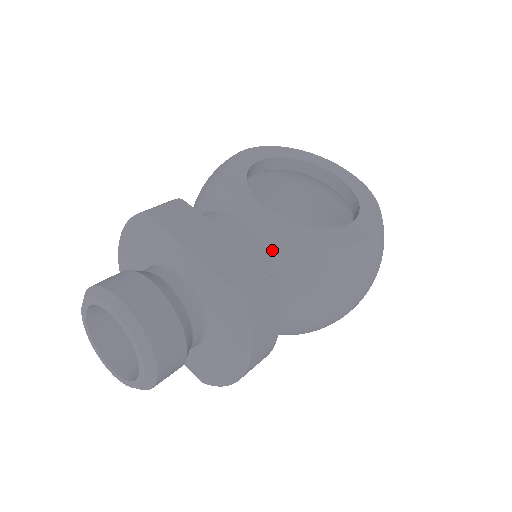
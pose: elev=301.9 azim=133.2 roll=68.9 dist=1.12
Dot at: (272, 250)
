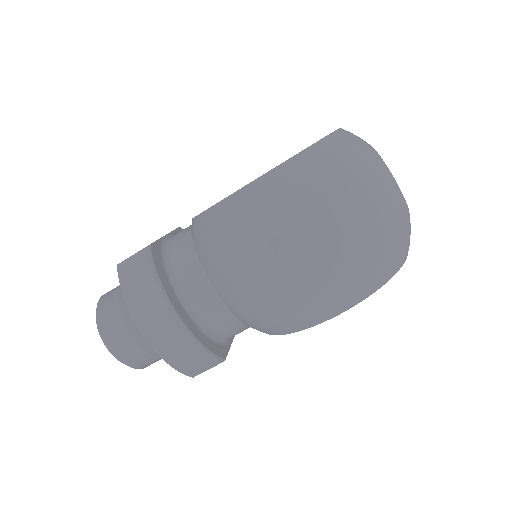
Dot at: (192, 235)
